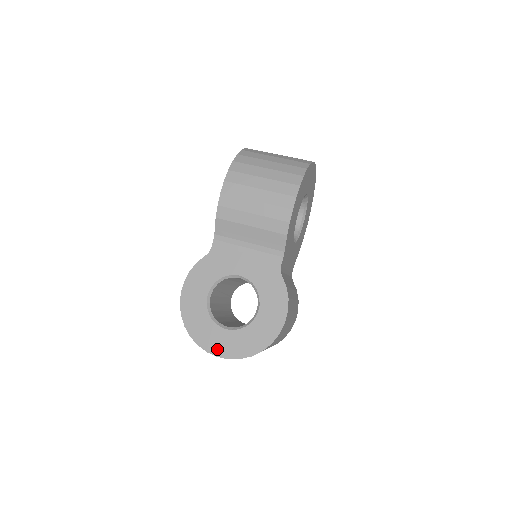
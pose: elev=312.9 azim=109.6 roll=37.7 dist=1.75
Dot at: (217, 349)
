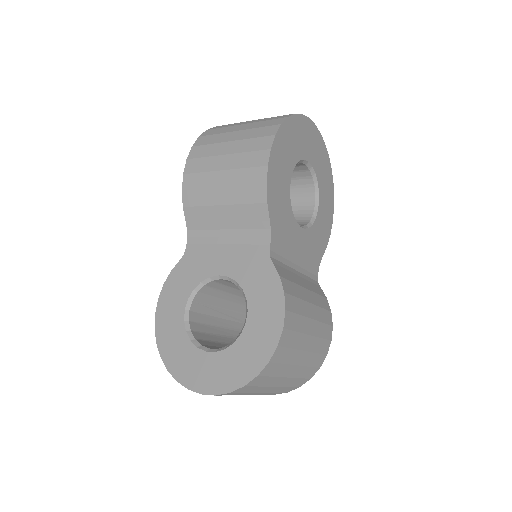
Dot at: (199, 383)
